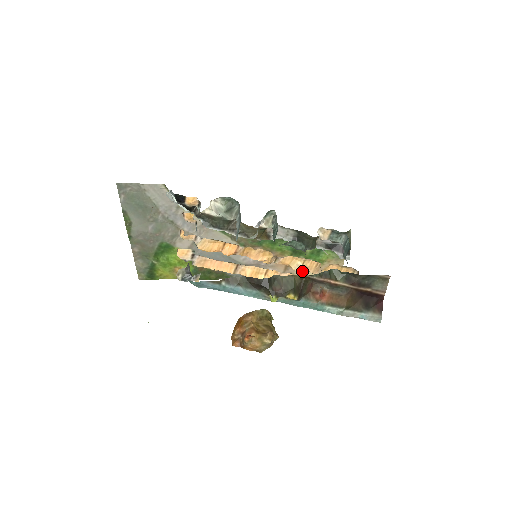
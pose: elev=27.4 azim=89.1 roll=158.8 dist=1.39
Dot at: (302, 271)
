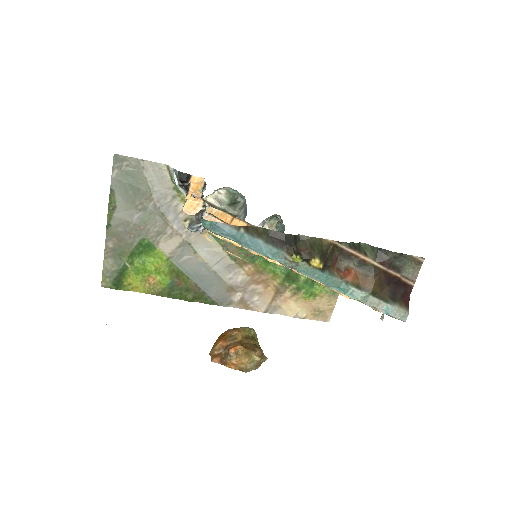
Dot at: (291, 305)
